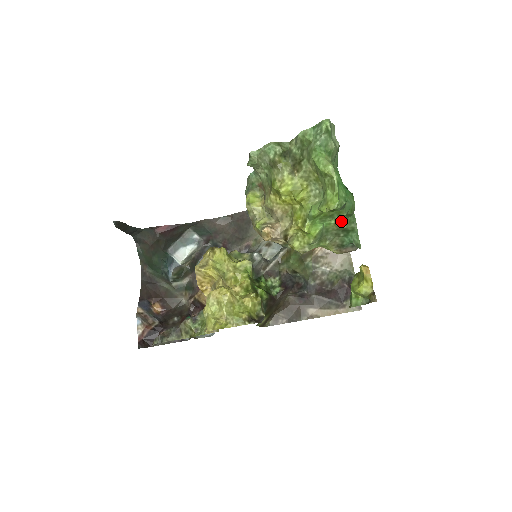
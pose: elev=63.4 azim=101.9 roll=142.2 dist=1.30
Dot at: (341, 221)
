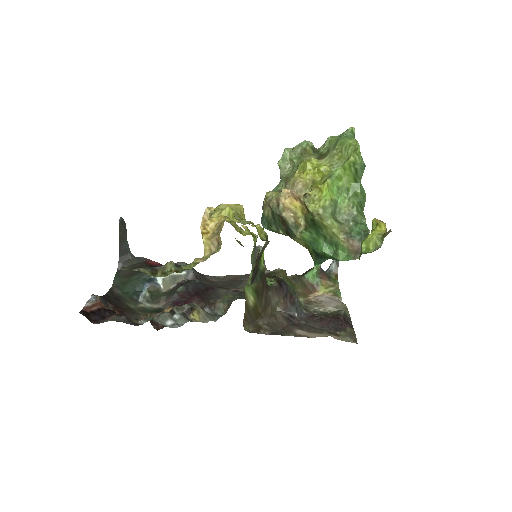
Dot at: (353, 204)
